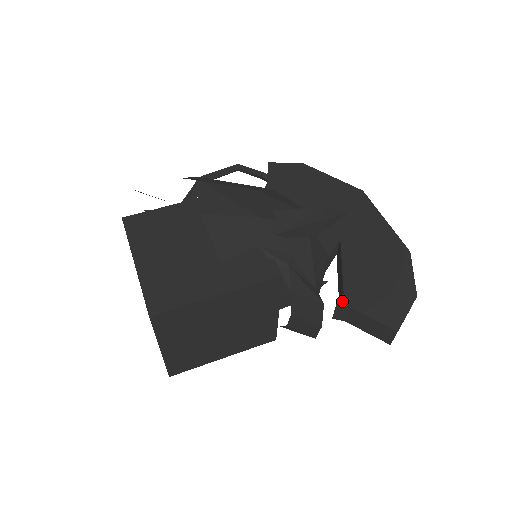
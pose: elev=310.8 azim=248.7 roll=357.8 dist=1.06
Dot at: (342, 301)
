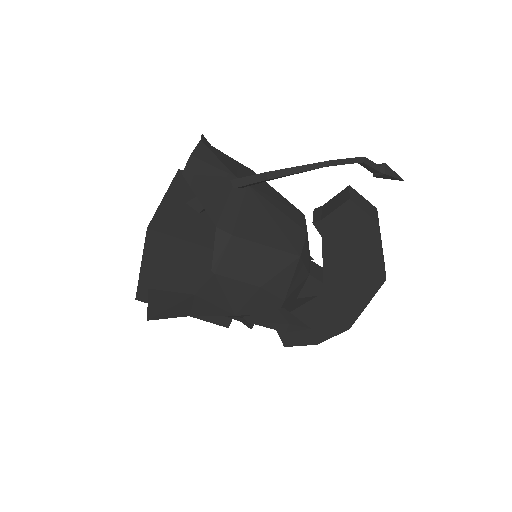
Dot at: occluded
